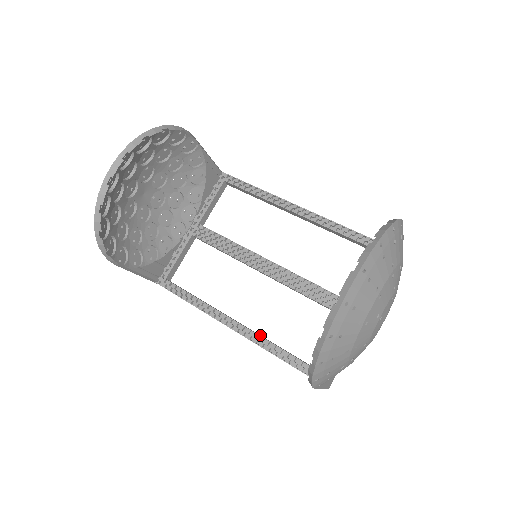
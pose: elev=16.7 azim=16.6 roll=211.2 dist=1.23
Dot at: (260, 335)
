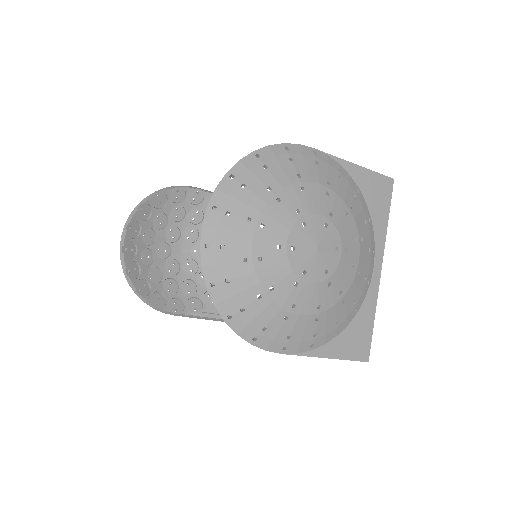
Dot at: occluded
